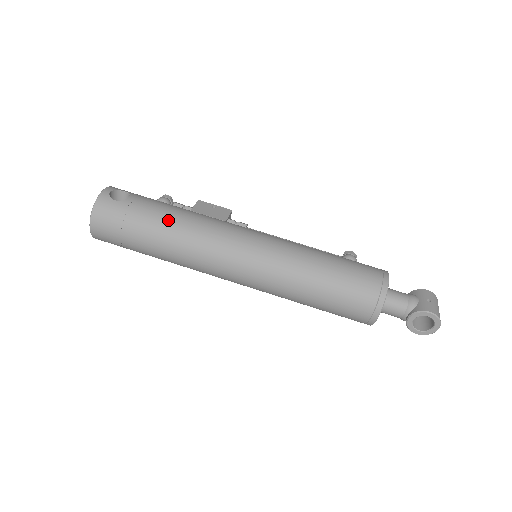
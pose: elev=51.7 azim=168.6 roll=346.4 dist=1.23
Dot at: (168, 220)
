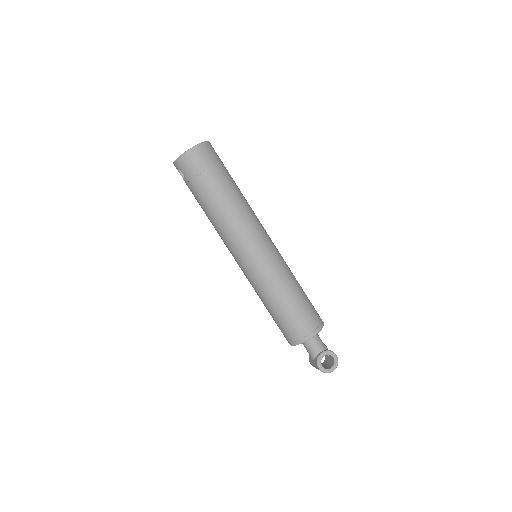
Dot at: (239, 189)
